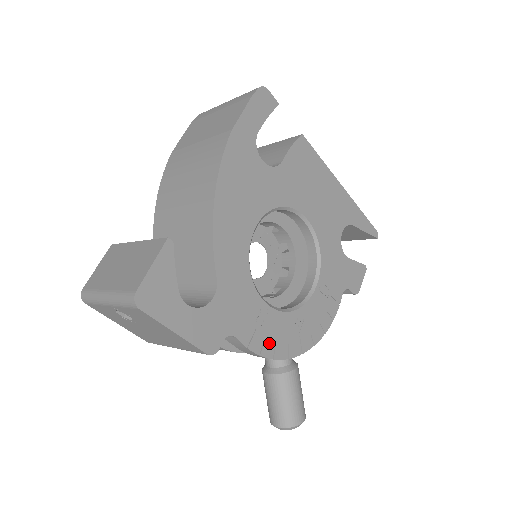
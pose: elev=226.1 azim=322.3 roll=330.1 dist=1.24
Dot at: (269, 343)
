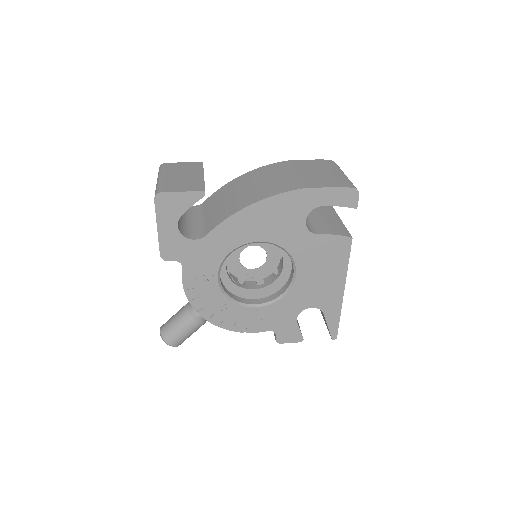
Dot at: (196, 292)
